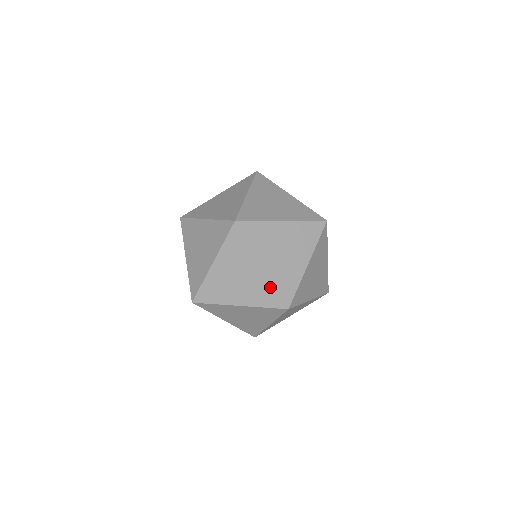
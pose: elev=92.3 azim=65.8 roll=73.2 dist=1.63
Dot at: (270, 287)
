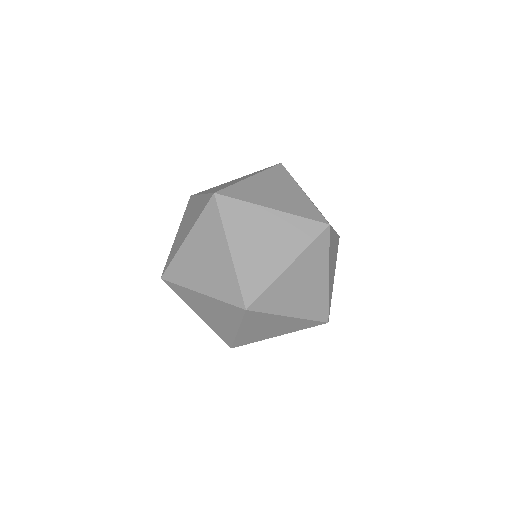
Dot at: (296, 221)
